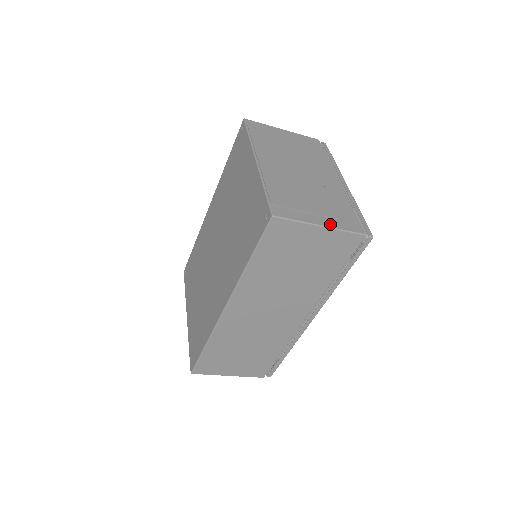
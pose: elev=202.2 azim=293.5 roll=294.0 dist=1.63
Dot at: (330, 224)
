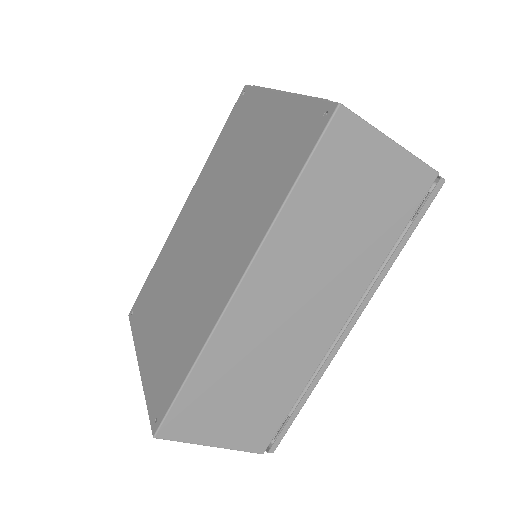
Dot at: (400, 146)
